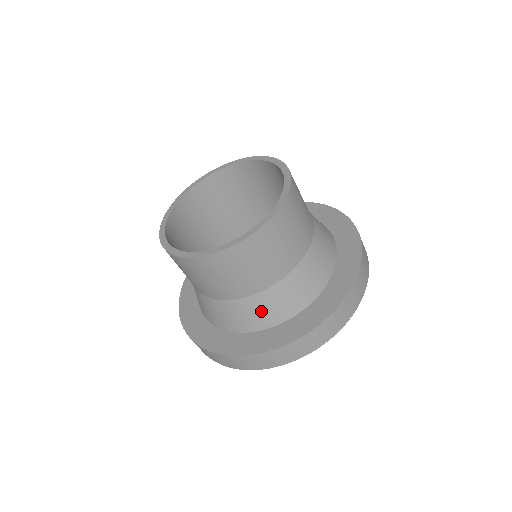
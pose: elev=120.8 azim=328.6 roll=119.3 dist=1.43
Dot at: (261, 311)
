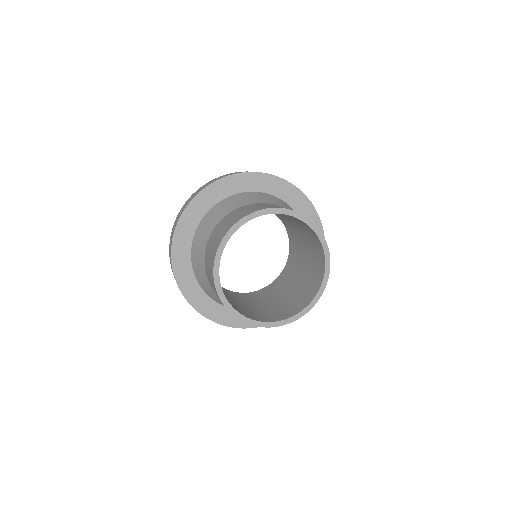
Dot at: occluded
